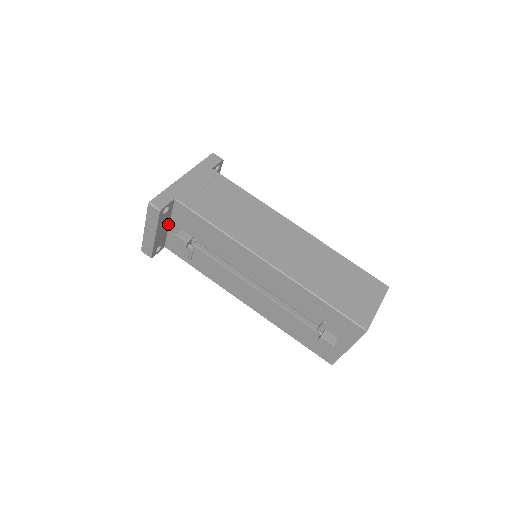
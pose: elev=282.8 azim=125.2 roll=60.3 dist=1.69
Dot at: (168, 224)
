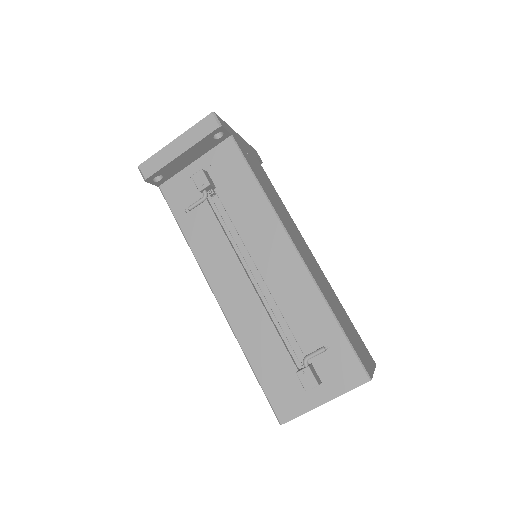
Dot at: (194, 159)
